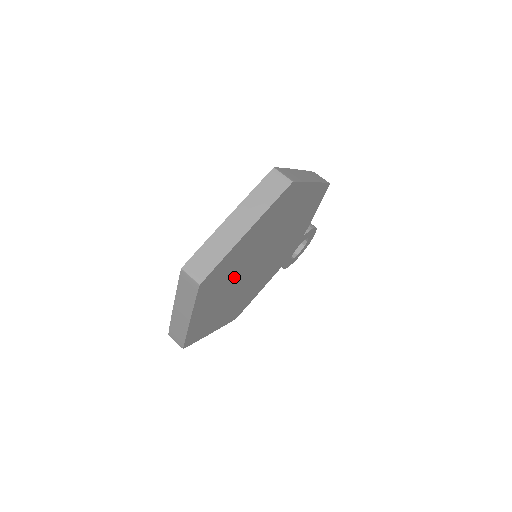
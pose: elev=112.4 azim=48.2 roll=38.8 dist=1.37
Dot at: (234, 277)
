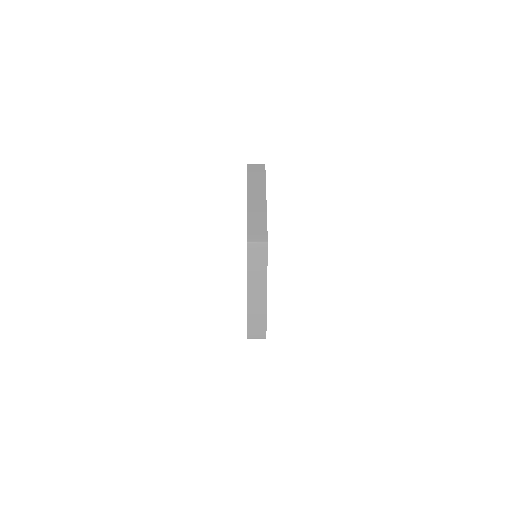
Dot at: occluded
